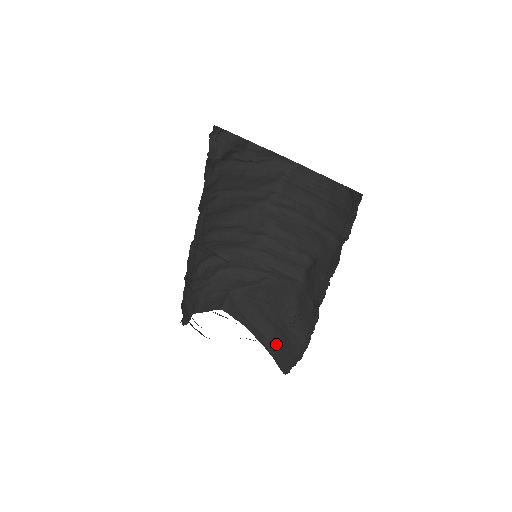
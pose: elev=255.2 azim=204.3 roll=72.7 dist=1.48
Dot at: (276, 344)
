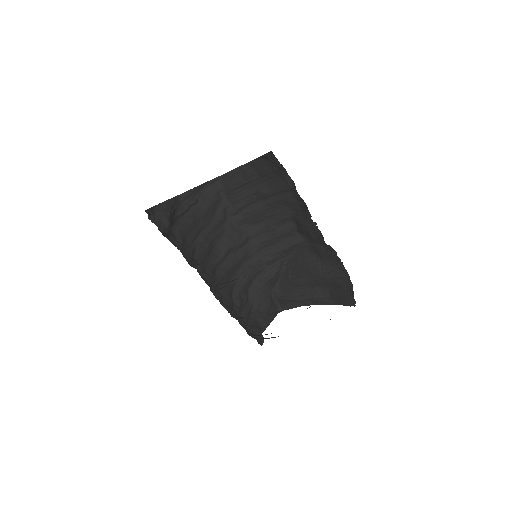
Dot at: (331, 295)
